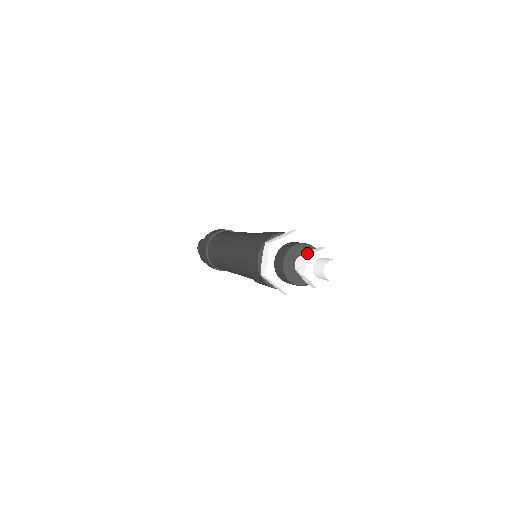
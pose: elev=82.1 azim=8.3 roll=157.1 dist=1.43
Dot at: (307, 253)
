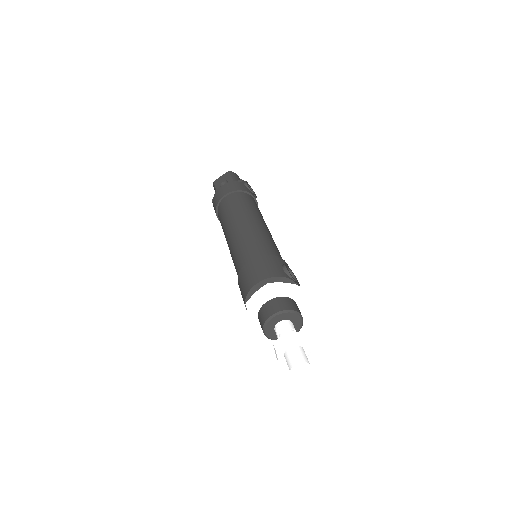
Dot at: (275, 347)
